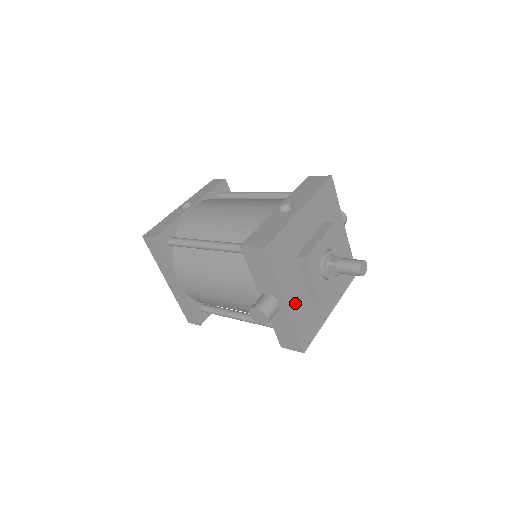
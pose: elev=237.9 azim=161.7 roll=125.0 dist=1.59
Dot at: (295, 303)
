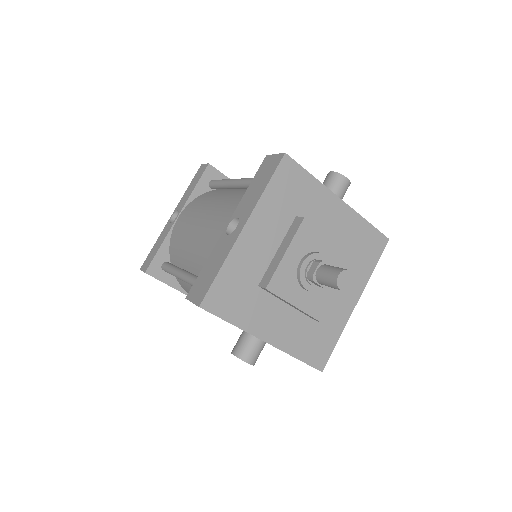
Dot at: (282, 332)
